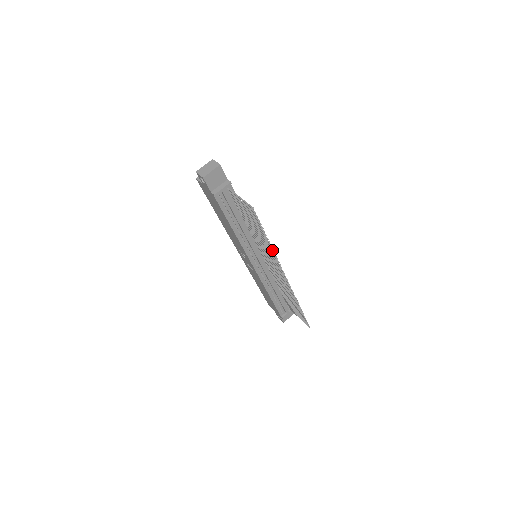
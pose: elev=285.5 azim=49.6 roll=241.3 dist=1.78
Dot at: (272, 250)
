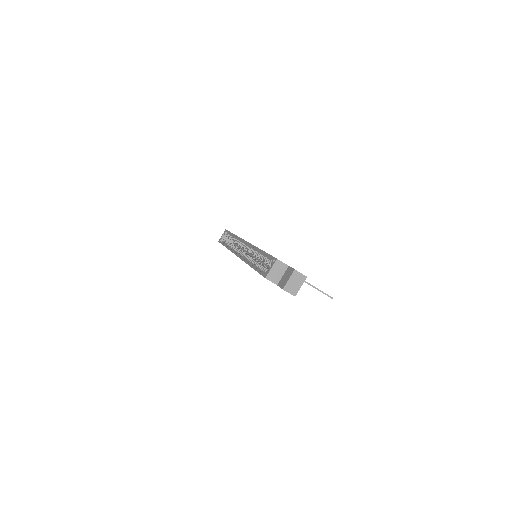
Dot at: occluded
